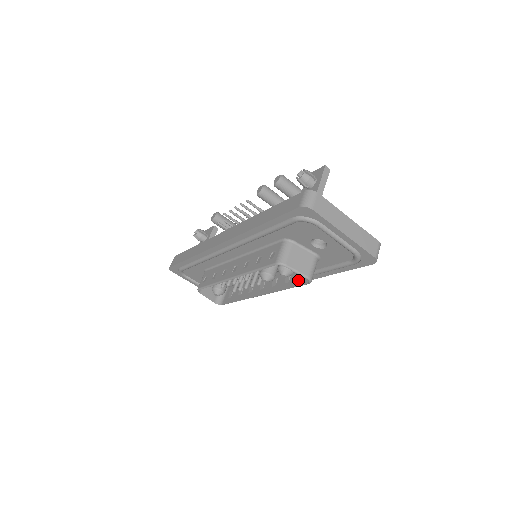
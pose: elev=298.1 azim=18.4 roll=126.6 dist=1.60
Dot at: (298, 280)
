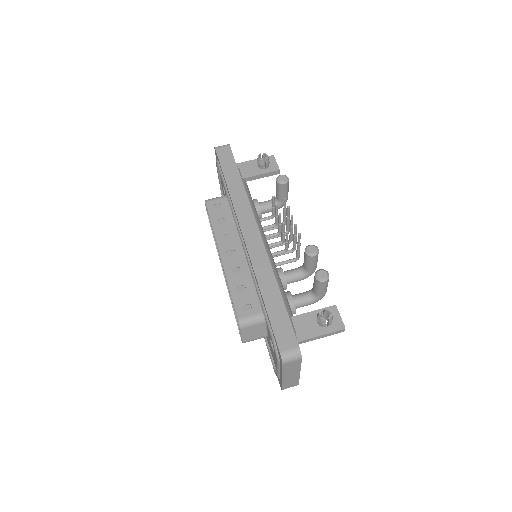
Dot at: occluded
